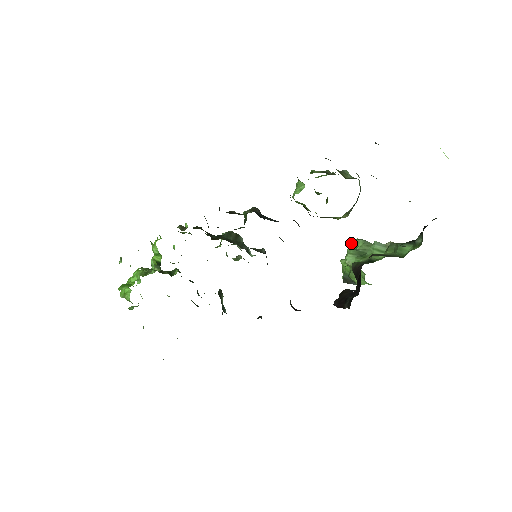
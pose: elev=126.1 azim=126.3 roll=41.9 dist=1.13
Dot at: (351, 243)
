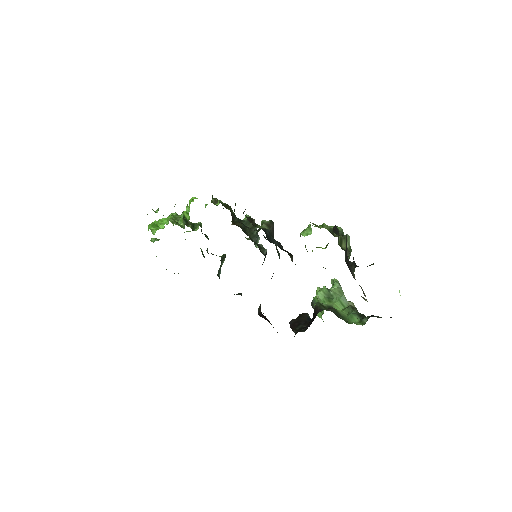
Dot at: (332, 279)
